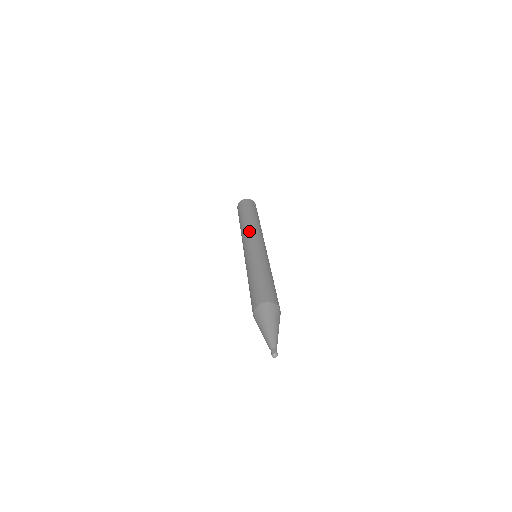
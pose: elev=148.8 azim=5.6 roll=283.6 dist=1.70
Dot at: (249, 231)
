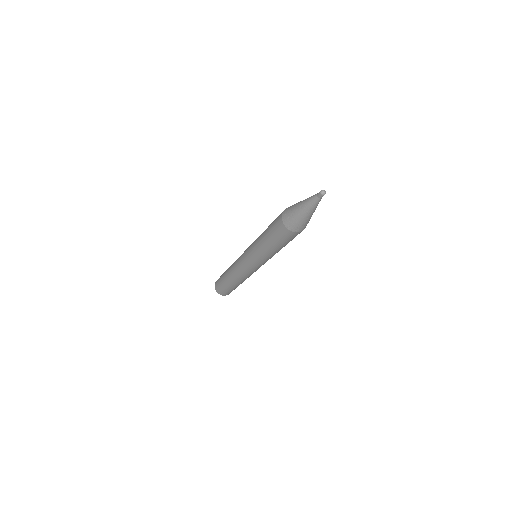
Dot at: occluded
